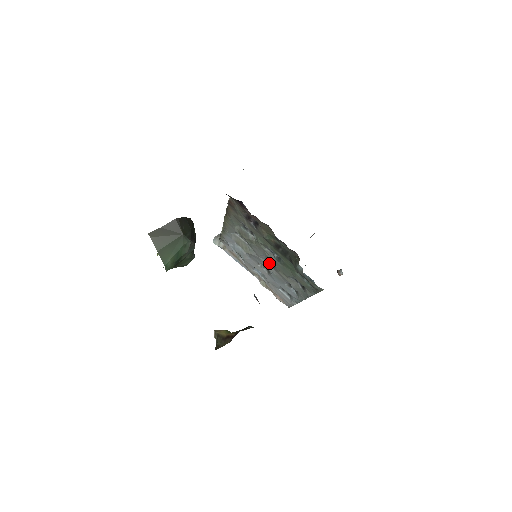
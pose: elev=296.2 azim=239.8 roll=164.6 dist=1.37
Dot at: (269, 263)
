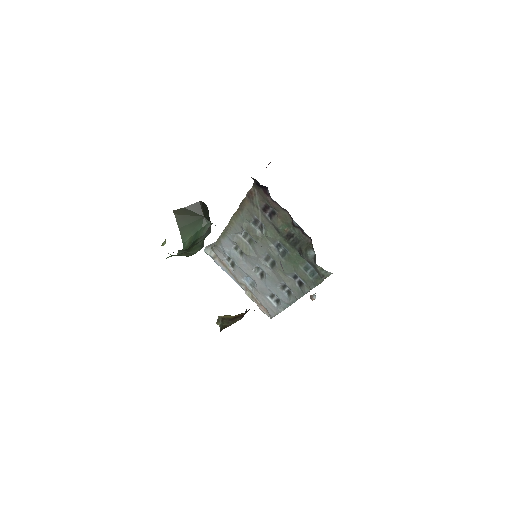
Dot at: (268, 263)
